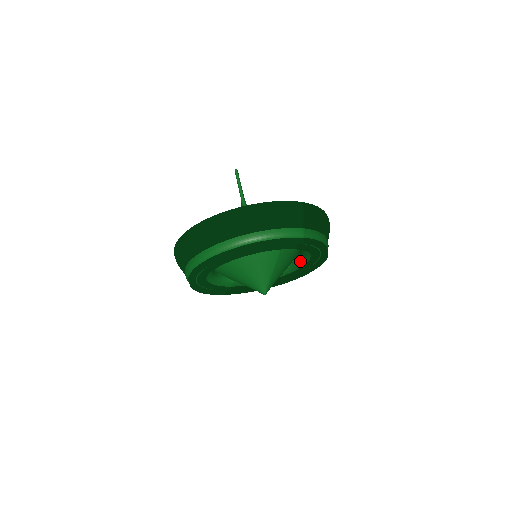
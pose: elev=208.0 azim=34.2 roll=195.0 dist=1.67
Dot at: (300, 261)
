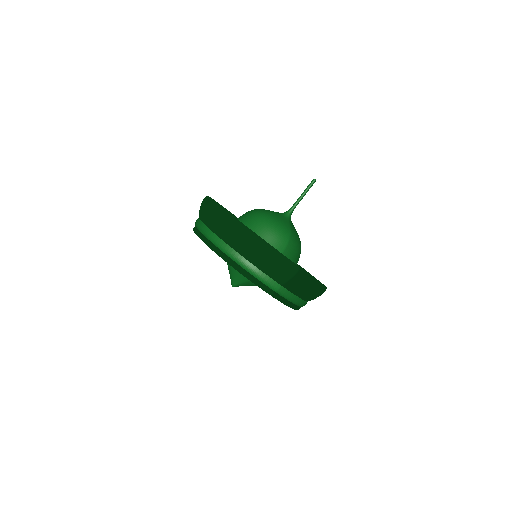
Dot at: occluded
